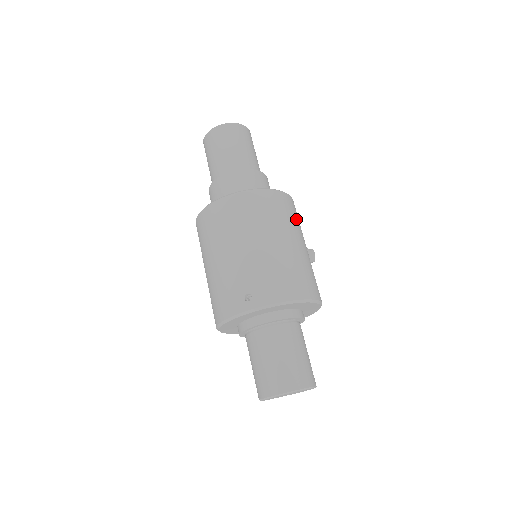
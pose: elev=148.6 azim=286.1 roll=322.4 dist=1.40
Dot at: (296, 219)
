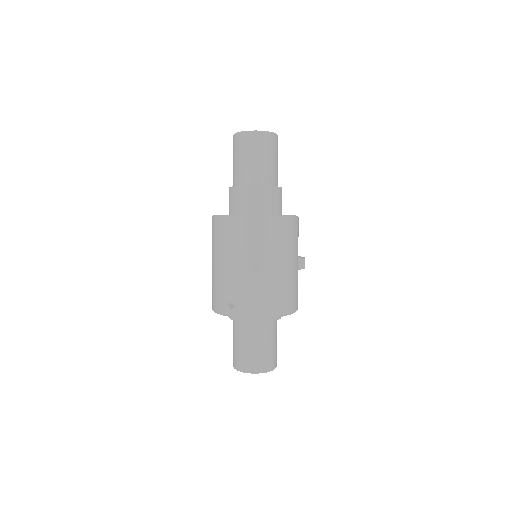
Dot at: (291, 240)
